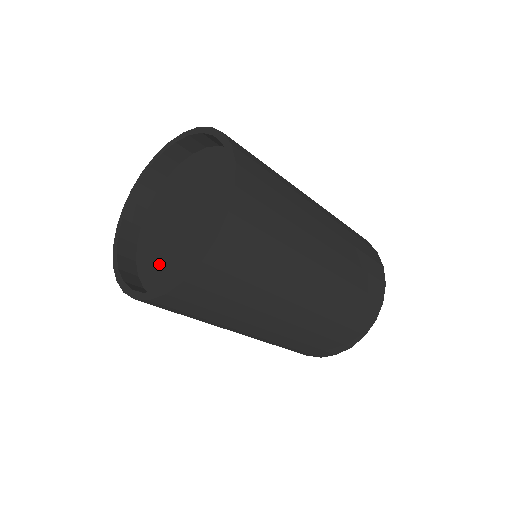
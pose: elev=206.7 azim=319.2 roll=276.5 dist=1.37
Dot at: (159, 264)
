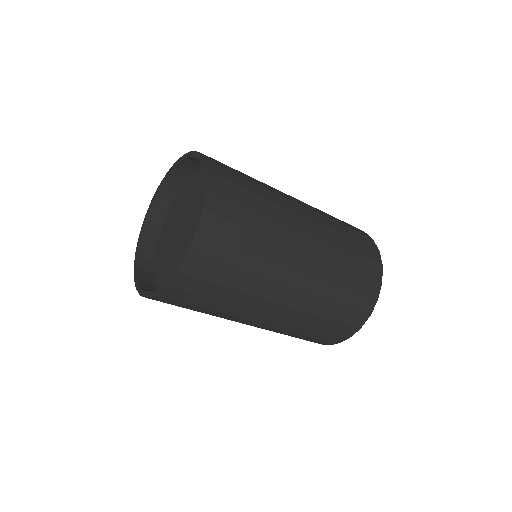
Dot at: (166, 241)
